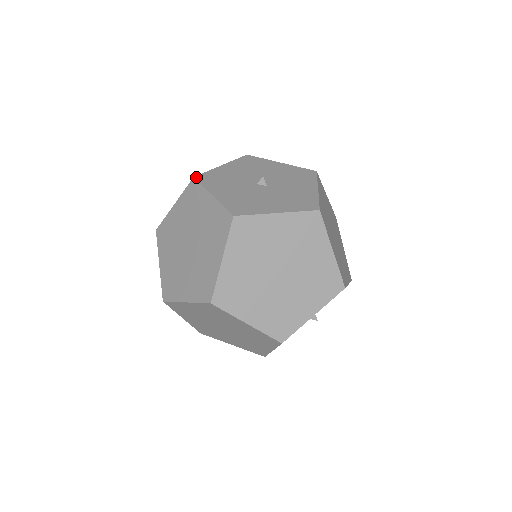
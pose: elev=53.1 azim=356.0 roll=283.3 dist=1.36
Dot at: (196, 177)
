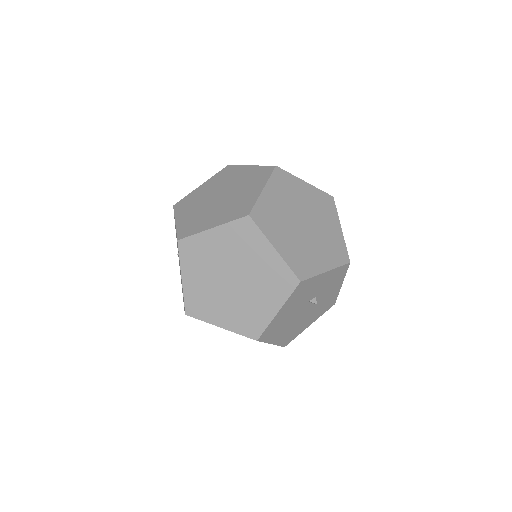
Dot at: (230, 166)
